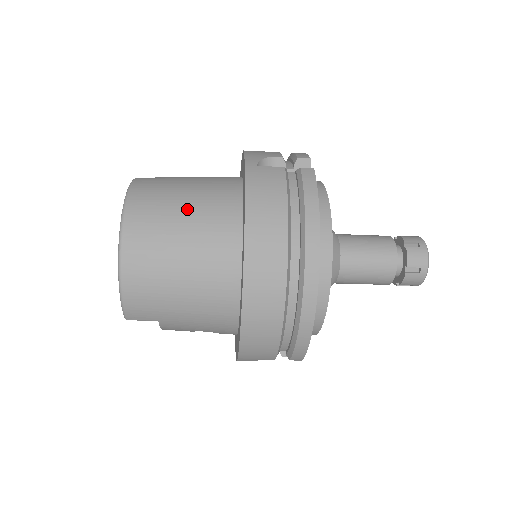
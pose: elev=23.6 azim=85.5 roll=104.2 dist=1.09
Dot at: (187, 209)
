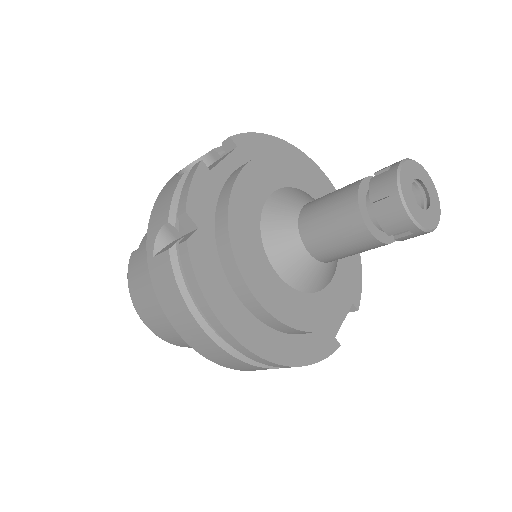
Dot at: (156, 298)
